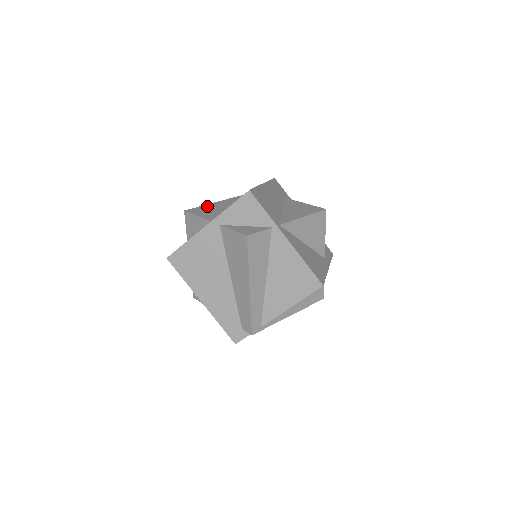
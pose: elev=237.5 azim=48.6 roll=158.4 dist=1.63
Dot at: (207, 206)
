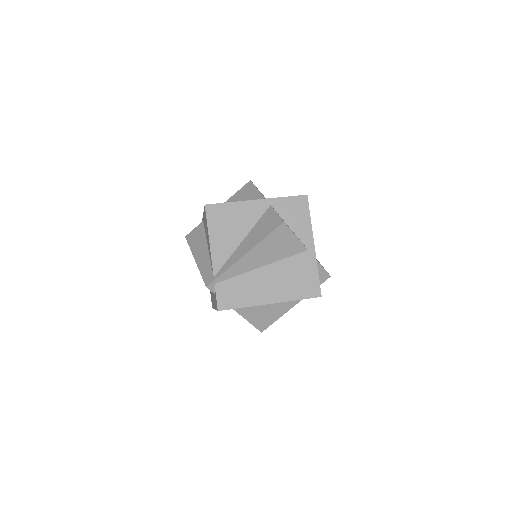
Dot at: occluded
